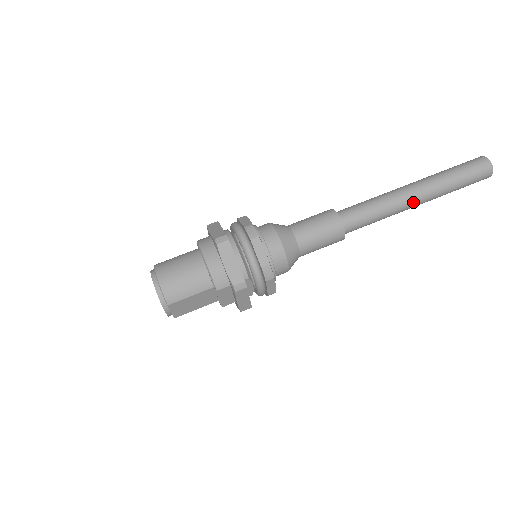
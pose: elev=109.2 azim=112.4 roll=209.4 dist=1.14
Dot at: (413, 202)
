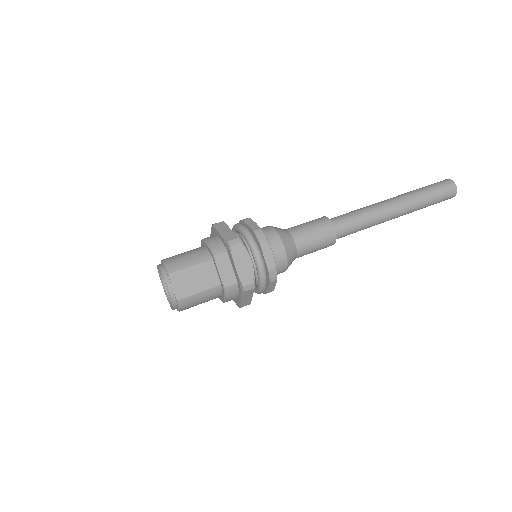
Dot at: (391, 206)
